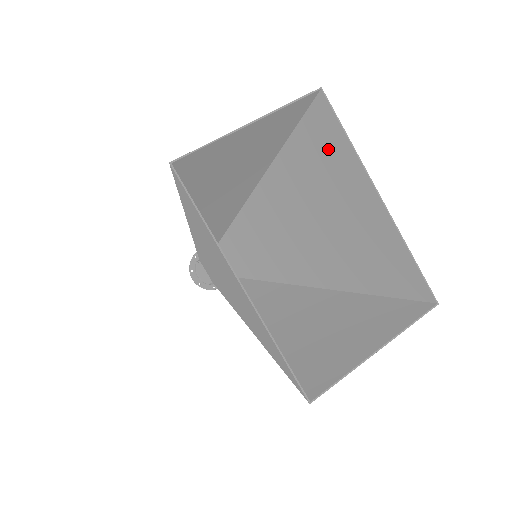
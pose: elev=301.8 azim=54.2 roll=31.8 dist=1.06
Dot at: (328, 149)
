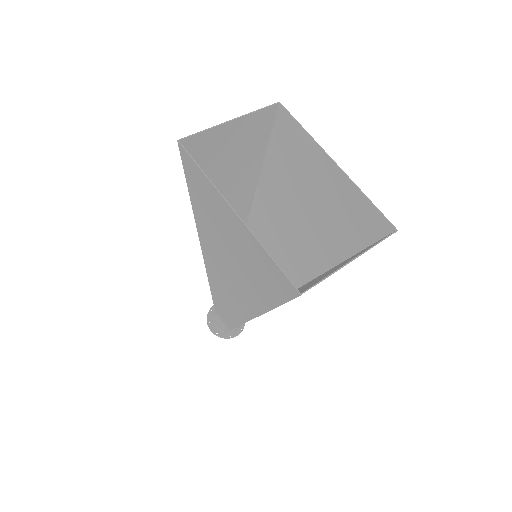
Dot at: (293, 145)
